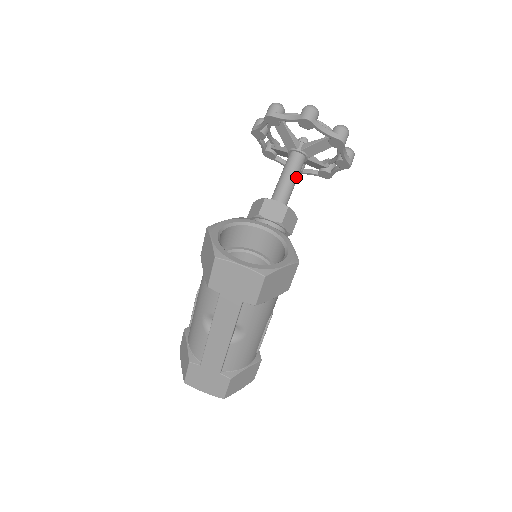
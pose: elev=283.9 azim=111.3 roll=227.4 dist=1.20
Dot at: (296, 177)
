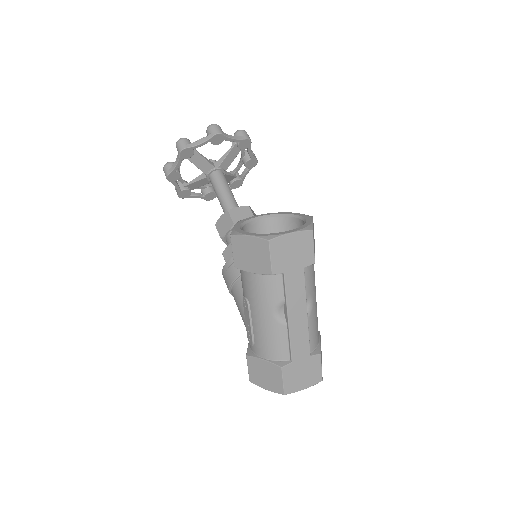
Dot at: occluded
